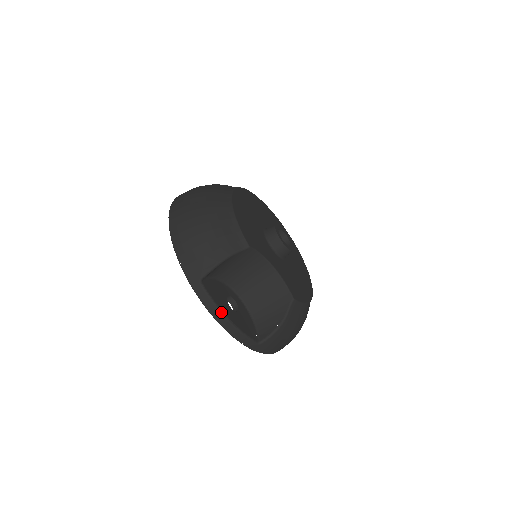
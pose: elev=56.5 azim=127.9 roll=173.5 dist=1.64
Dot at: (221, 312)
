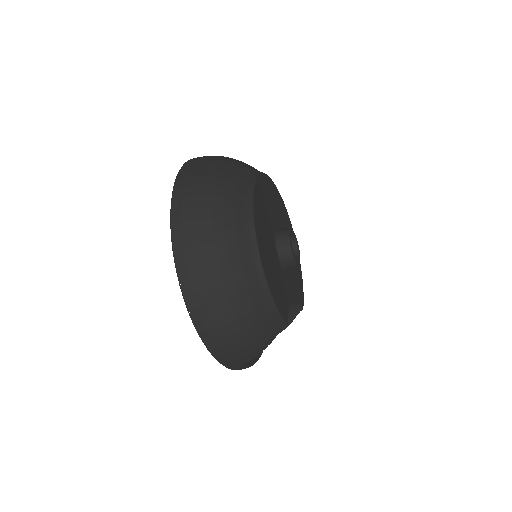
Dot at: (252, 365)
